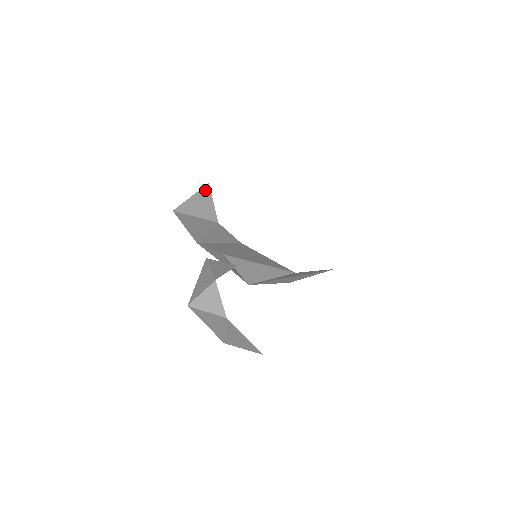
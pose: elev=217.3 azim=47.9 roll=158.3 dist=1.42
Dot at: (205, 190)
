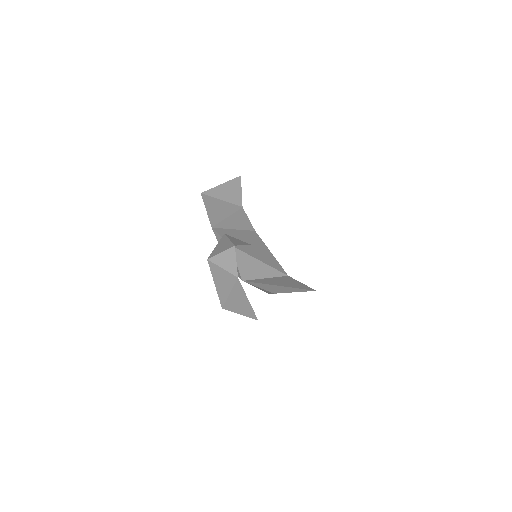
Dot at: (236, 180)
